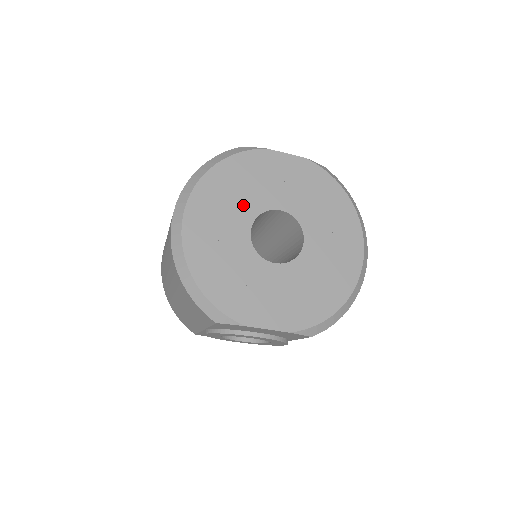
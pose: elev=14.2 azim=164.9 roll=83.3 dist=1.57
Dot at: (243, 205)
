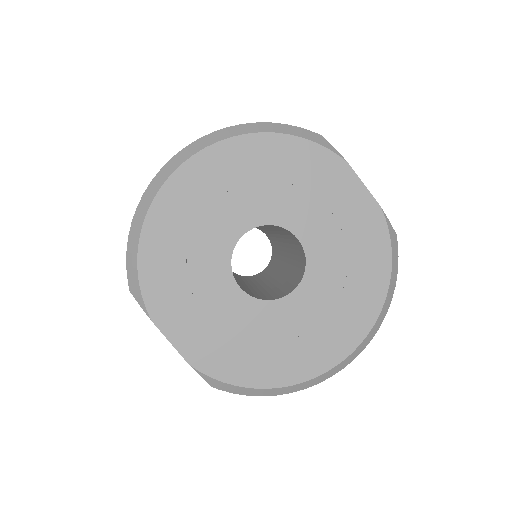
Dot at: (263, 200)
